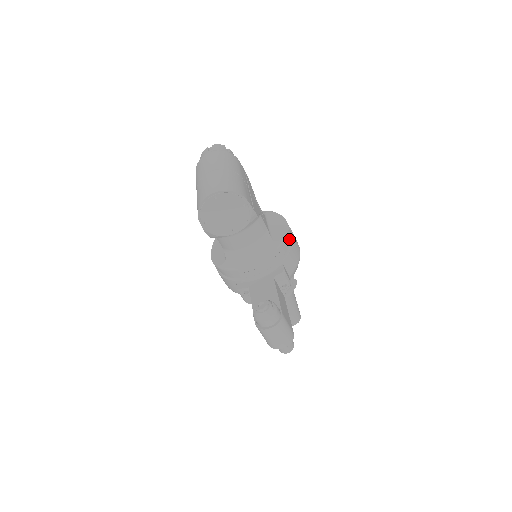
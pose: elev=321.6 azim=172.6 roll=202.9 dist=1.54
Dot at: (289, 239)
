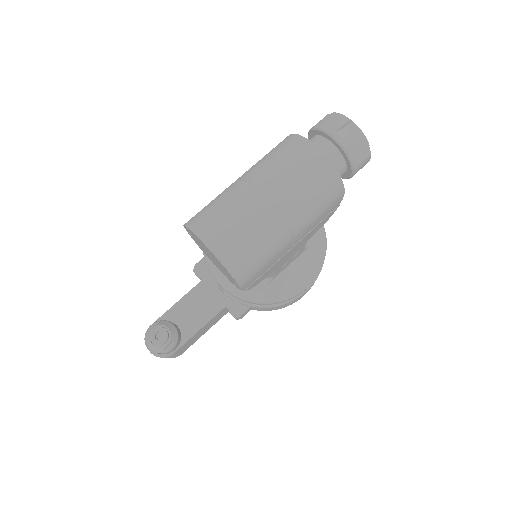
Dot at: (286, 300)
